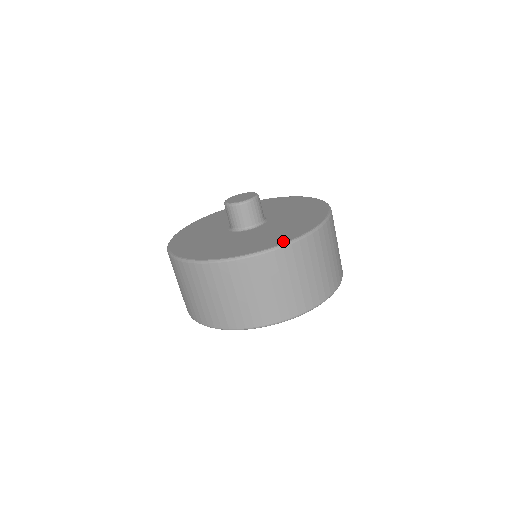
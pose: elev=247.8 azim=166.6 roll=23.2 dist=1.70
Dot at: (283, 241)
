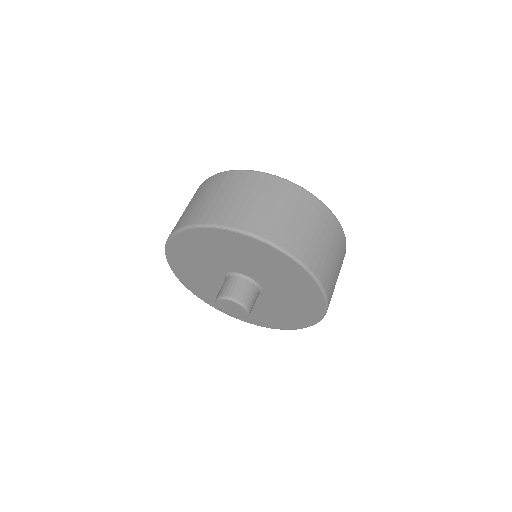
Dot at: occluded
